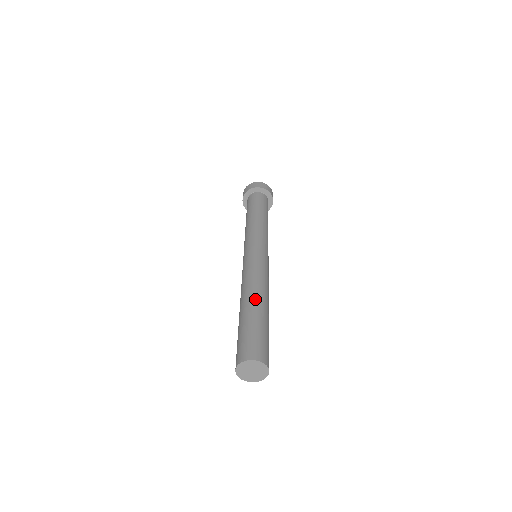
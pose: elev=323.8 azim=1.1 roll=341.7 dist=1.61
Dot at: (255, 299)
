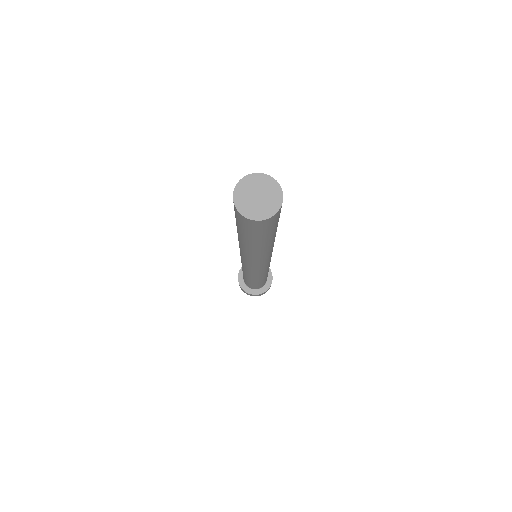
Dot at: occluded
